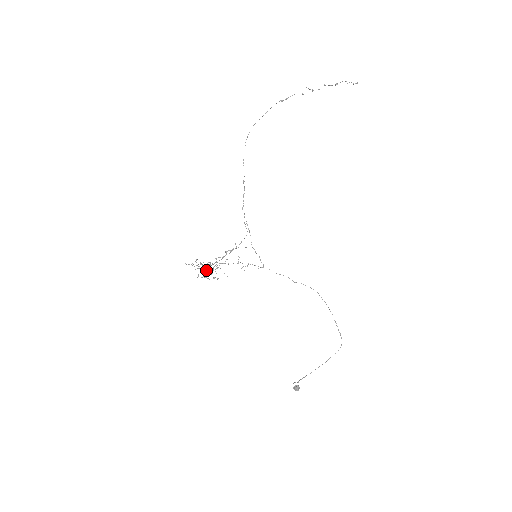
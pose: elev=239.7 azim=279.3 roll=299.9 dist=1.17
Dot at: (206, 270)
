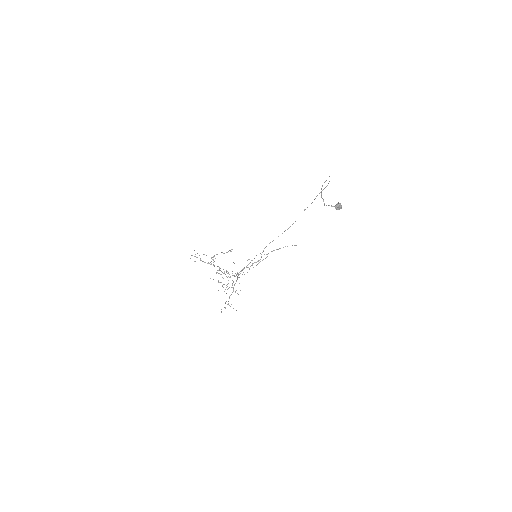
Dot at: (208, 263)
